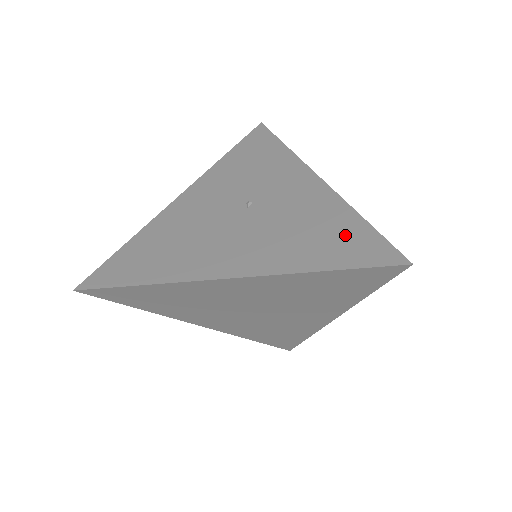
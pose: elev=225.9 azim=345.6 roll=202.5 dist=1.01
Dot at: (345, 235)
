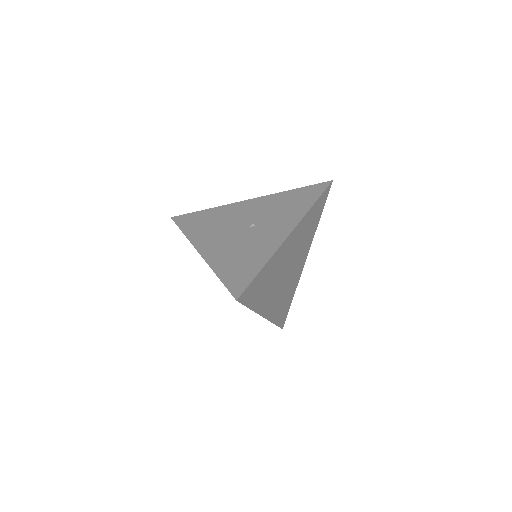
Dot at: (246, 269)
